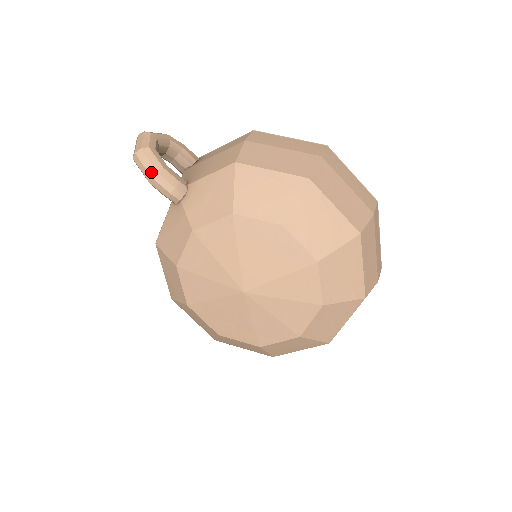
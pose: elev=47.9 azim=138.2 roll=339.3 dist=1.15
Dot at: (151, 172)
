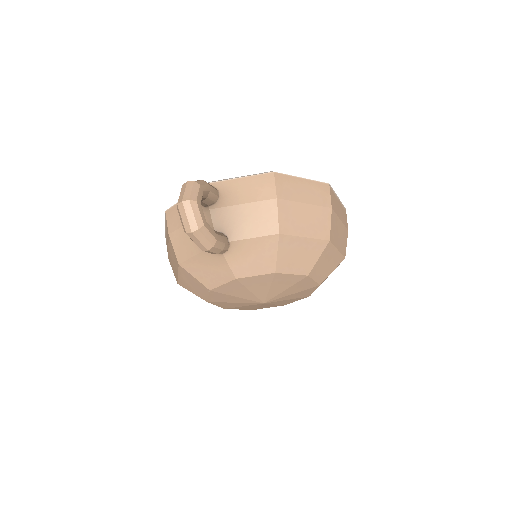
Dot at: (207, 246)
